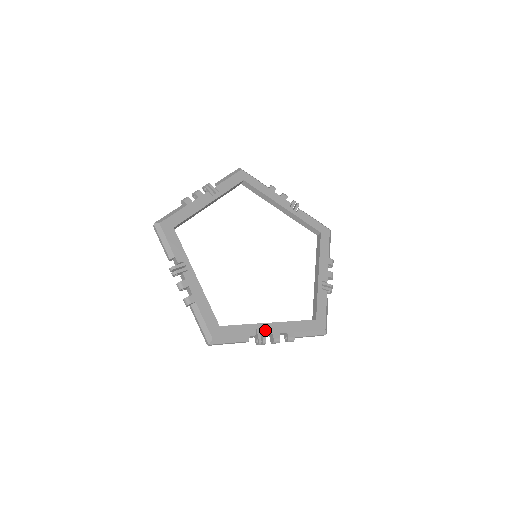
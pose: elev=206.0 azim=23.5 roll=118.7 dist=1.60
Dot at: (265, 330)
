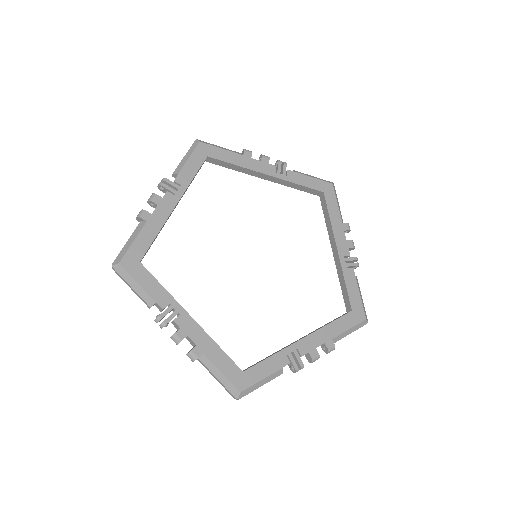
Dot at: occluded
